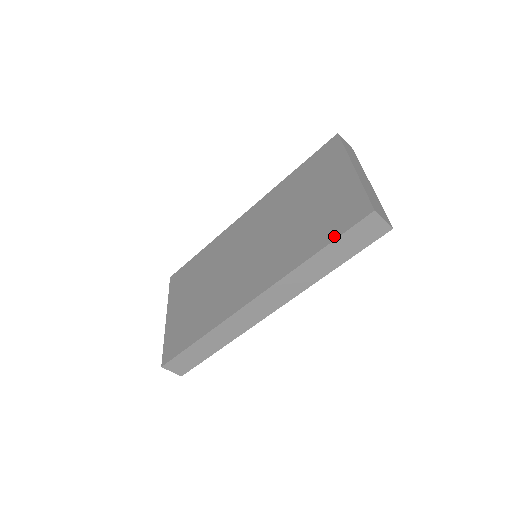
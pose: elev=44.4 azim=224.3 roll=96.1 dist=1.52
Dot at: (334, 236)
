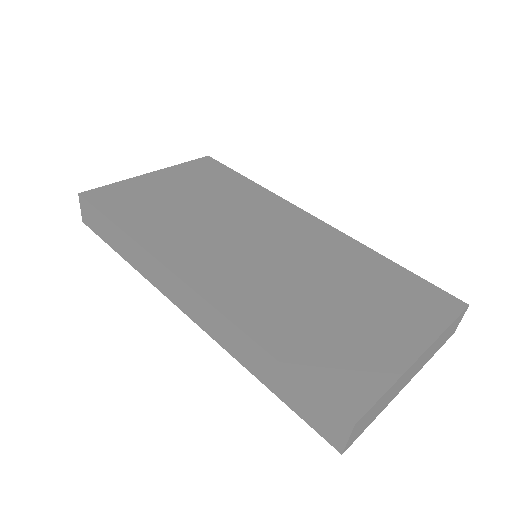
Dot at: (299, 370)
